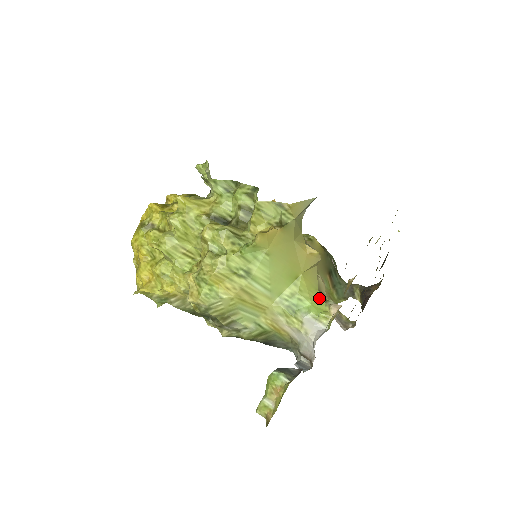
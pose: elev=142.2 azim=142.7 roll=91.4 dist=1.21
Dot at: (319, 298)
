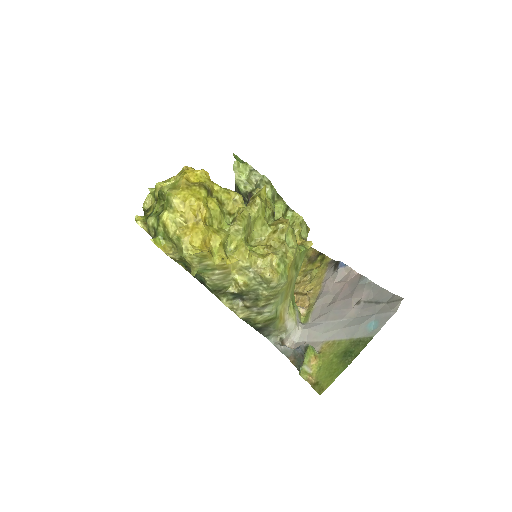
Dot at: occluded
